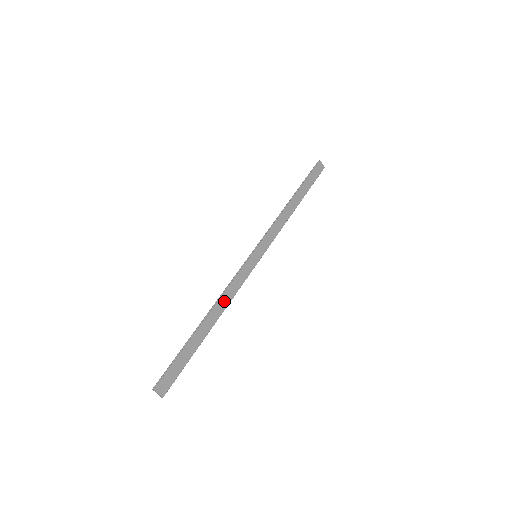
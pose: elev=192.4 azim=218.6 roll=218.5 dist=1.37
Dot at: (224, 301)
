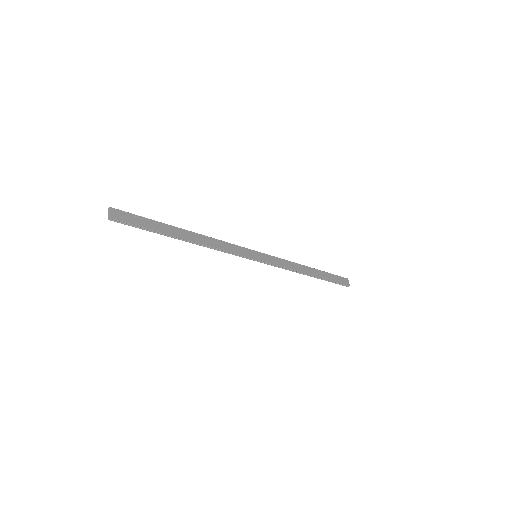
Dot at: (209, 241)
